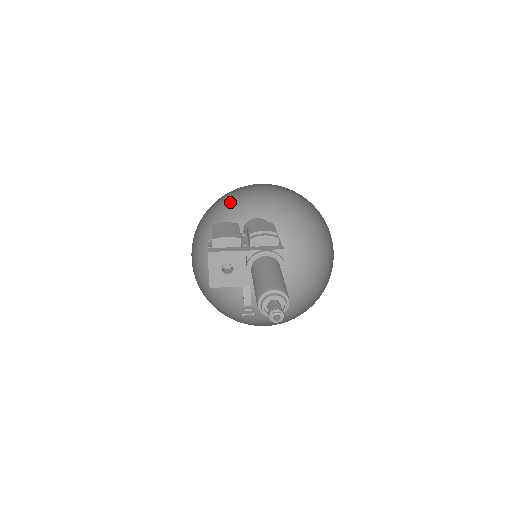
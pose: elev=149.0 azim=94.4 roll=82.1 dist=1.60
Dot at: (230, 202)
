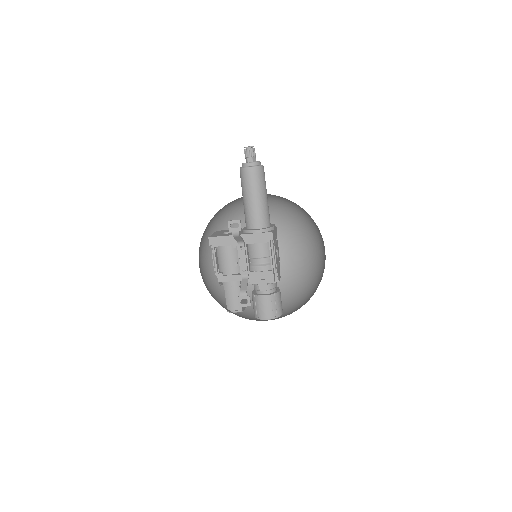
Dot at: (248, 289)
